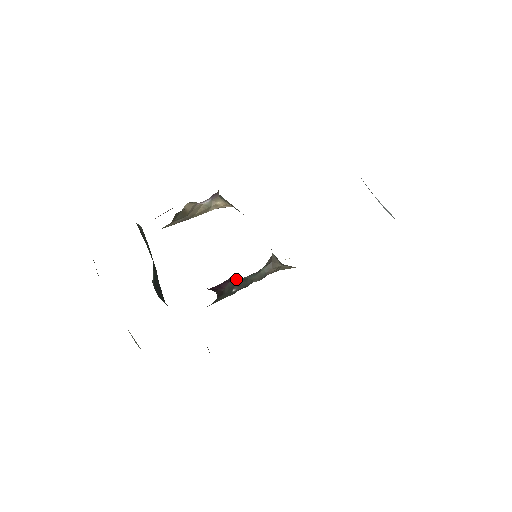
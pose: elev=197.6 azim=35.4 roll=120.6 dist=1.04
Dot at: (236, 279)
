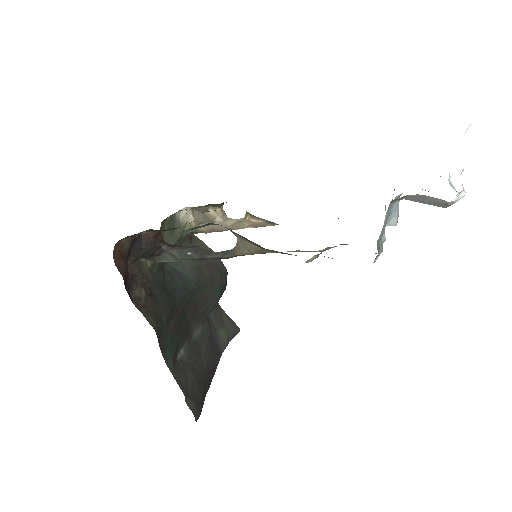
Dot at: (197, 247)
